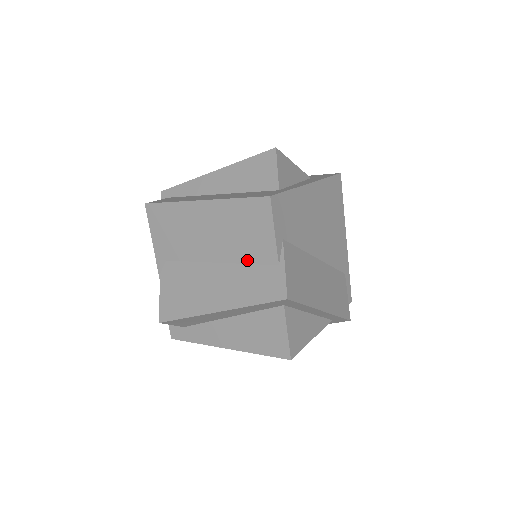
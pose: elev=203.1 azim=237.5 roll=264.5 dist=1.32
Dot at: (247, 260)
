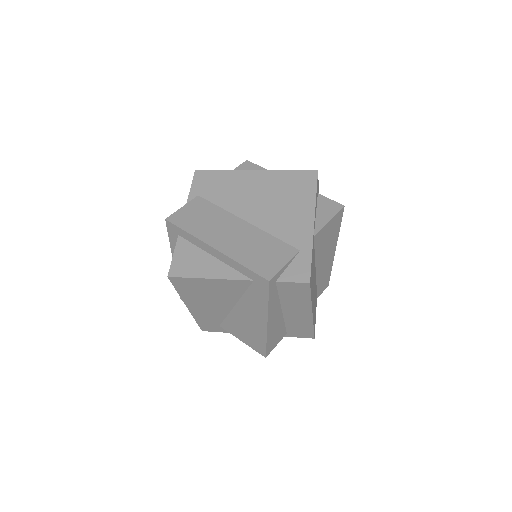
Dot at: occluded
